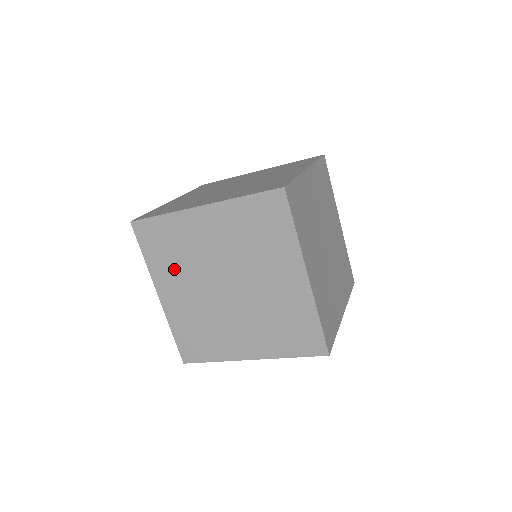
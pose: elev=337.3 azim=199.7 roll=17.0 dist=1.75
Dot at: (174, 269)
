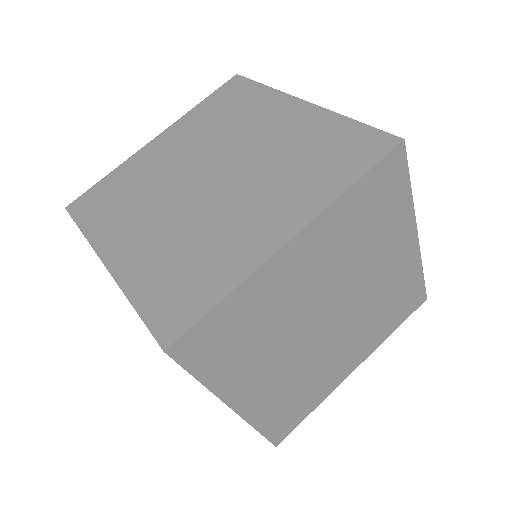
Dot at: (254, 357)
